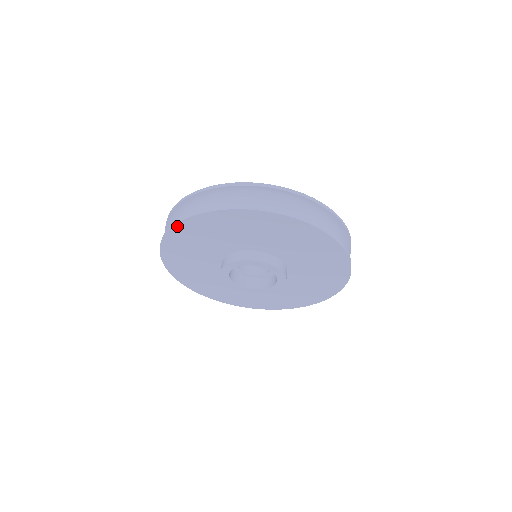
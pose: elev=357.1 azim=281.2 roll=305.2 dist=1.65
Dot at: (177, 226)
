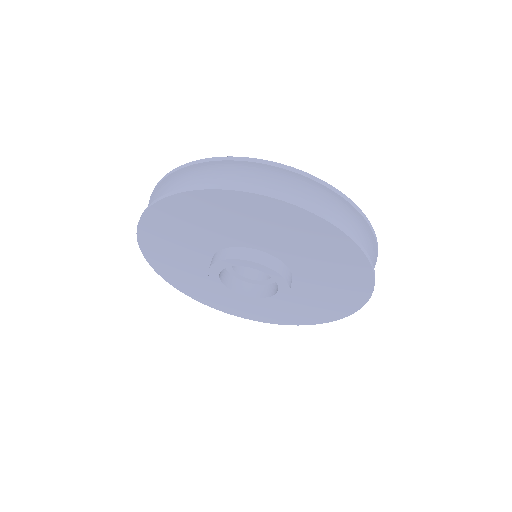
Dot at: (143, 249)
